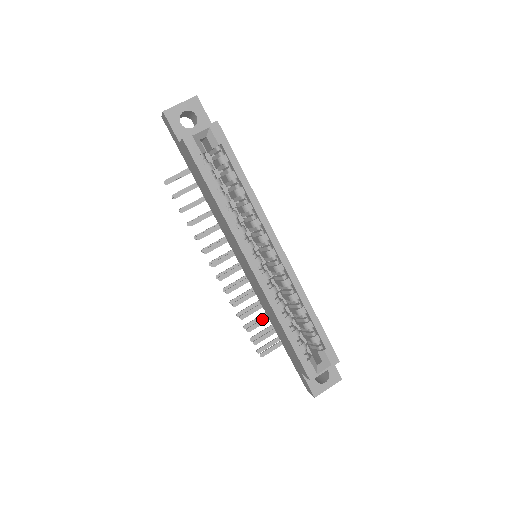
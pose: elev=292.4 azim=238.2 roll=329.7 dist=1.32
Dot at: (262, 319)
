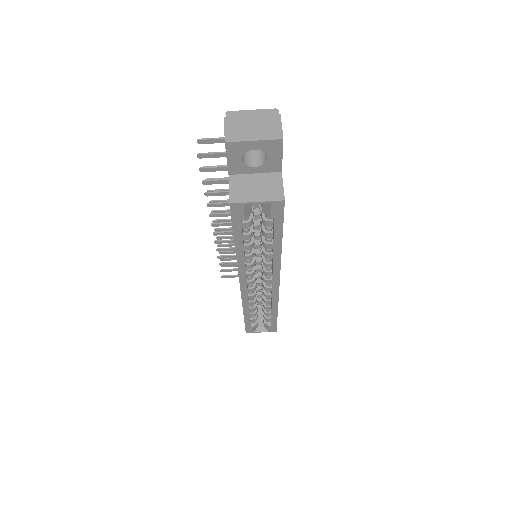
Dot at: occluded
